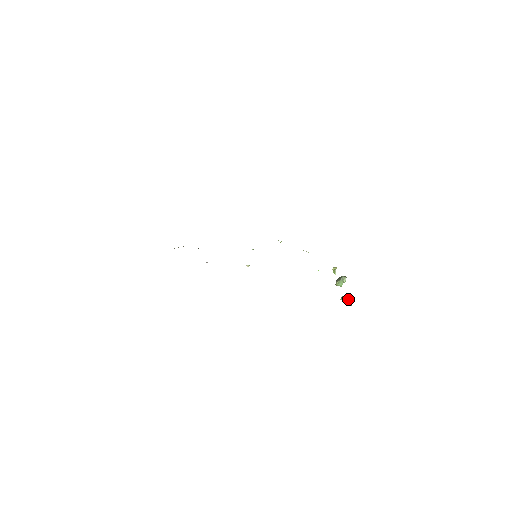
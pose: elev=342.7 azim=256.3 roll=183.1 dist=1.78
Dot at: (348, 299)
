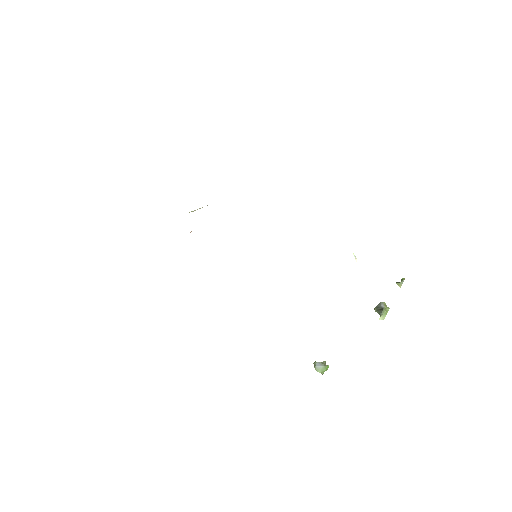
Dot at: (320, 370)
